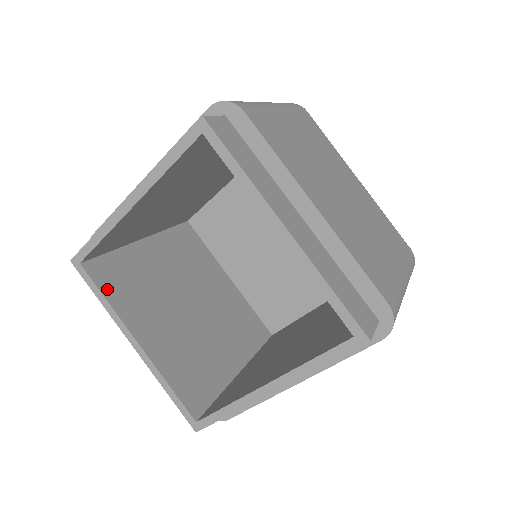
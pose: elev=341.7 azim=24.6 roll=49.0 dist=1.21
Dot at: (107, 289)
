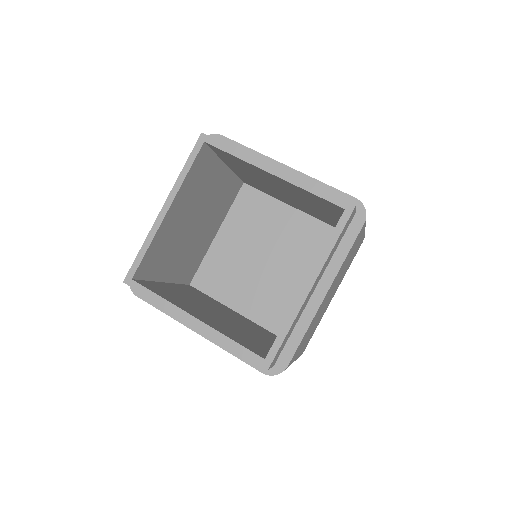
Dot at: (157, 293)
